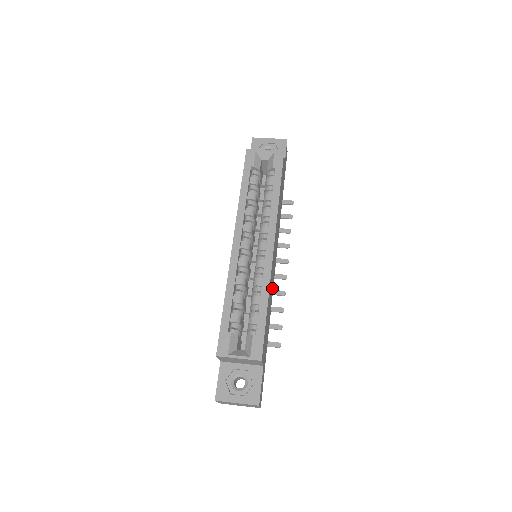
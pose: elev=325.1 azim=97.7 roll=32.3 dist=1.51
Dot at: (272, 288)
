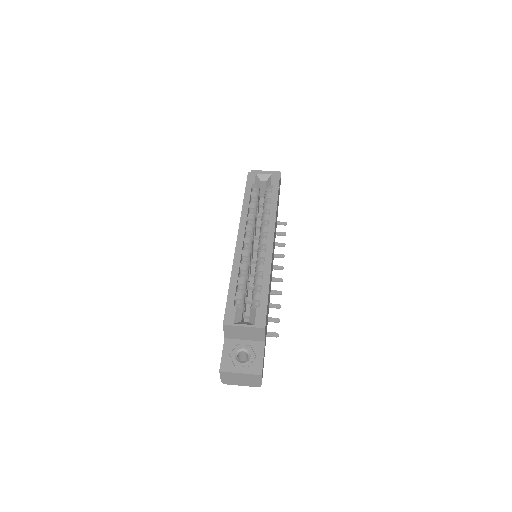
Dot at: occluded
